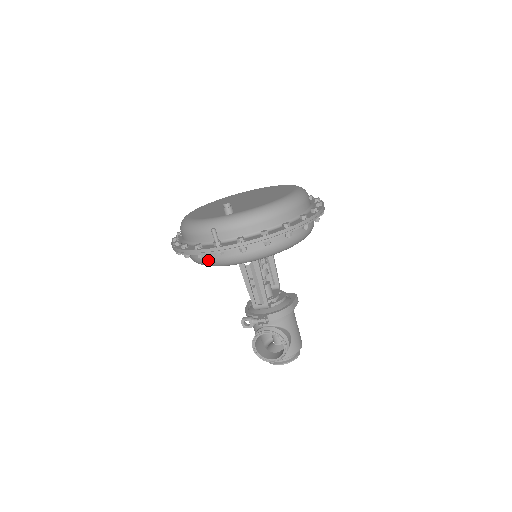
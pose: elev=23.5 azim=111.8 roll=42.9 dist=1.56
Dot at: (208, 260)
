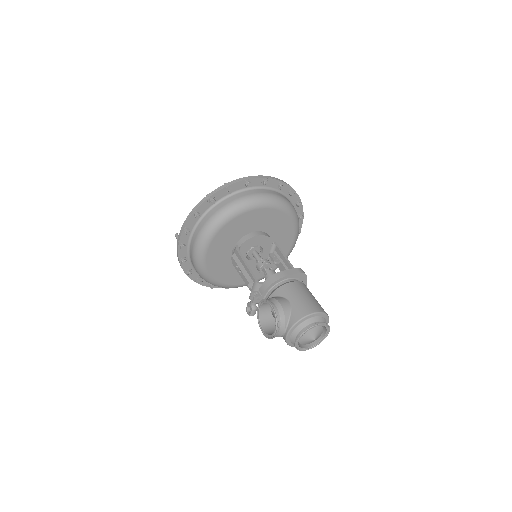
Dot at: (194, 265)
